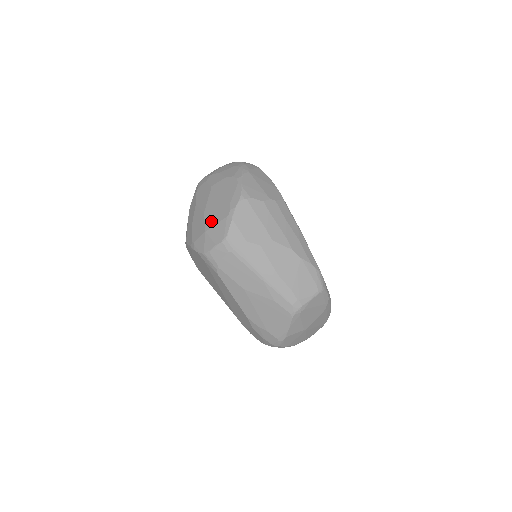
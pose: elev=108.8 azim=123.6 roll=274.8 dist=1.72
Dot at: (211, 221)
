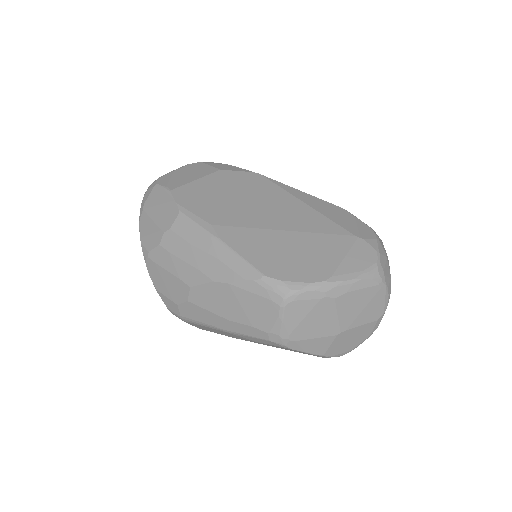
Dot at: occluded
